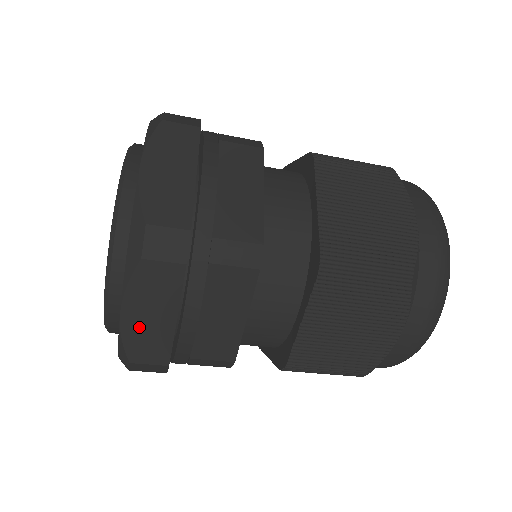
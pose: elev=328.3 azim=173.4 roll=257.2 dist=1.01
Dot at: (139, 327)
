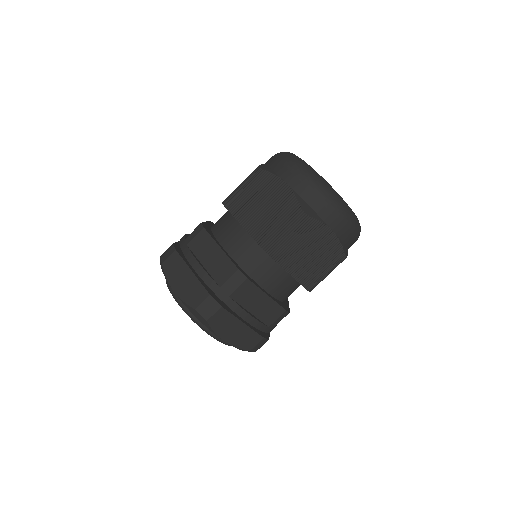
Dot at: (184, 289)
